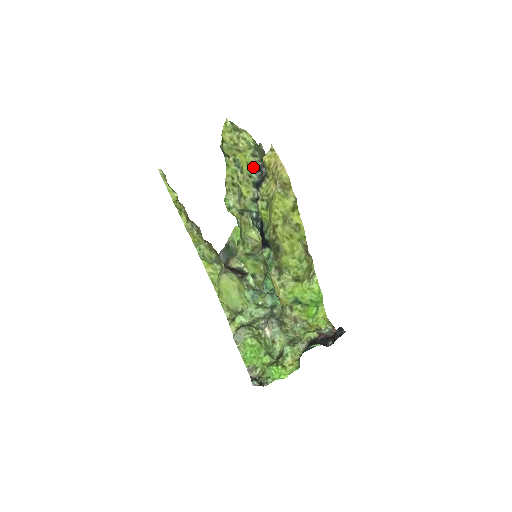
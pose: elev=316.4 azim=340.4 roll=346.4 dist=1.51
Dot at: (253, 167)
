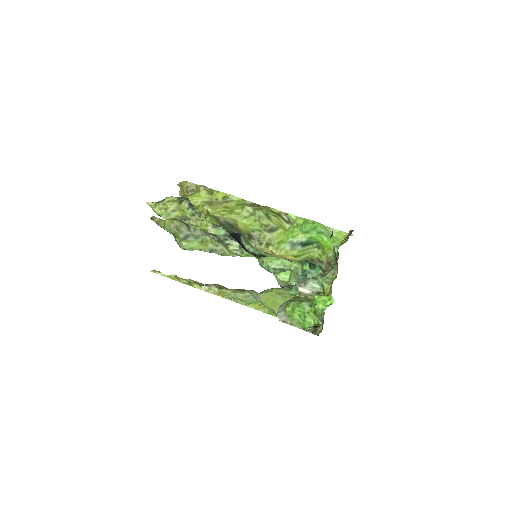
Dot at: (188, 208)
